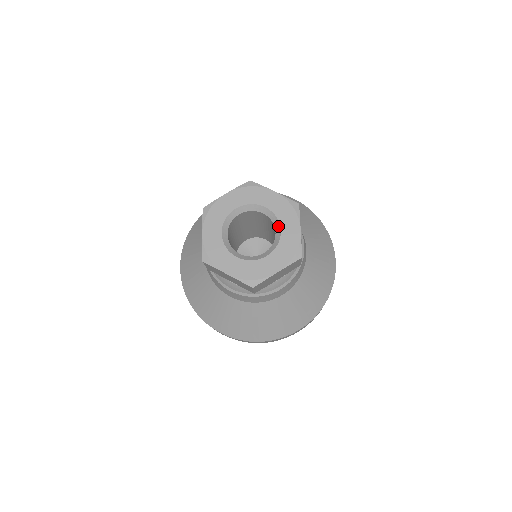
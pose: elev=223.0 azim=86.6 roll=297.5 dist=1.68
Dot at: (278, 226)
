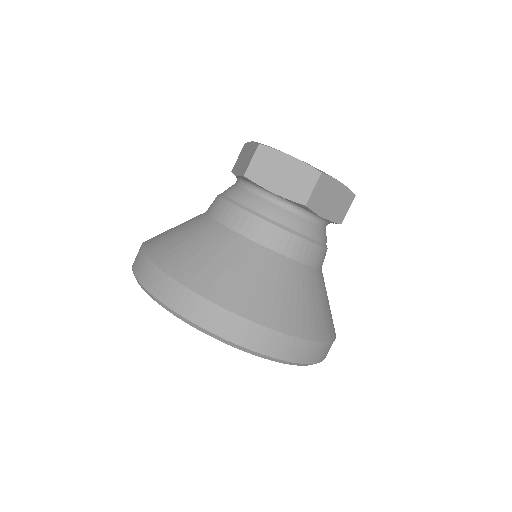
Dot at: occluded
